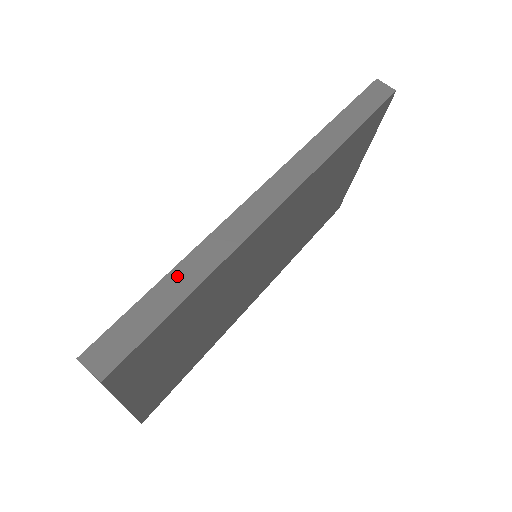
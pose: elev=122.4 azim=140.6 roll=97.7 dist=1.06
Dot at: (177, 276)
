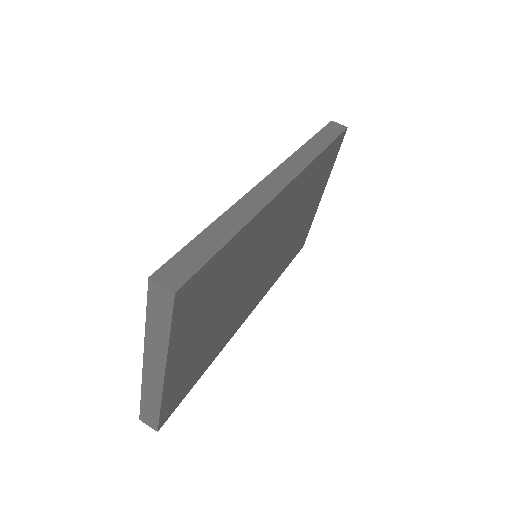
Dot at: (220, 225)
